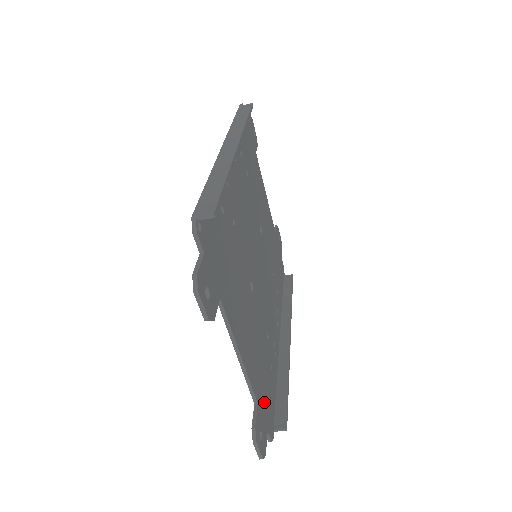
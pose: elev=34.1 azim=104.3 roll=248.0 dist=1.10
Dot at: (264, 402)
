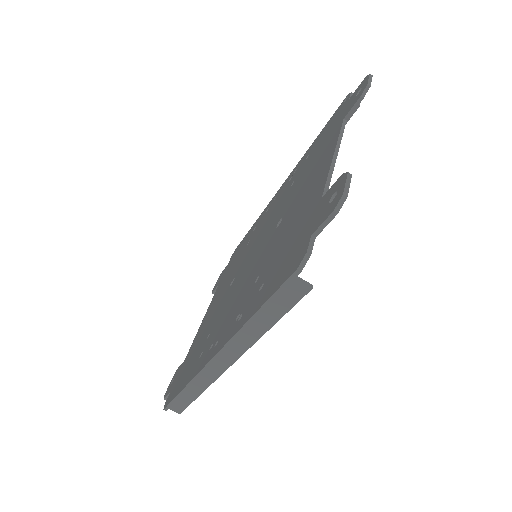
Dot at: occluded
